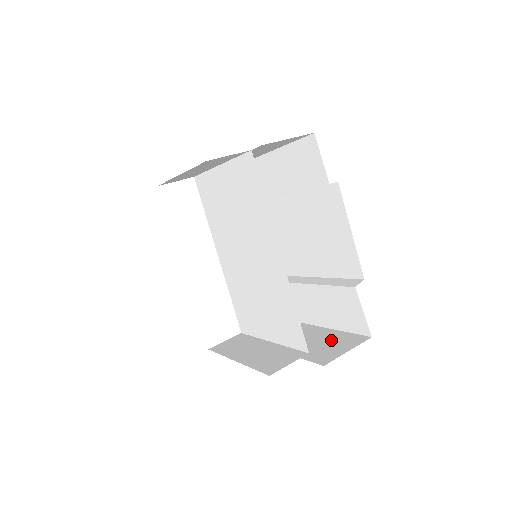
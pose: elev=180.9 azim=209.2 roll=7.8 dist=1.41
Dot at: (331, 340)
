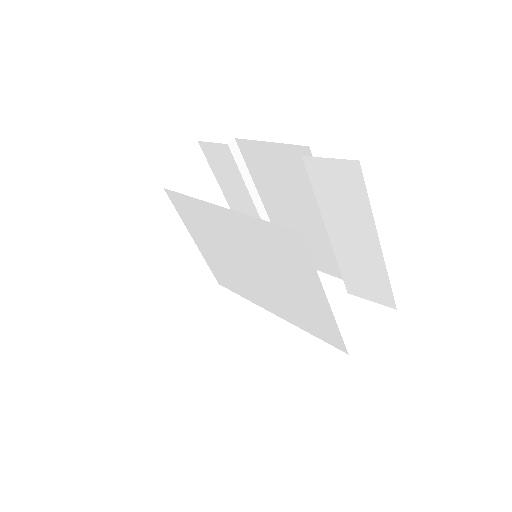
Dot at: occluded
